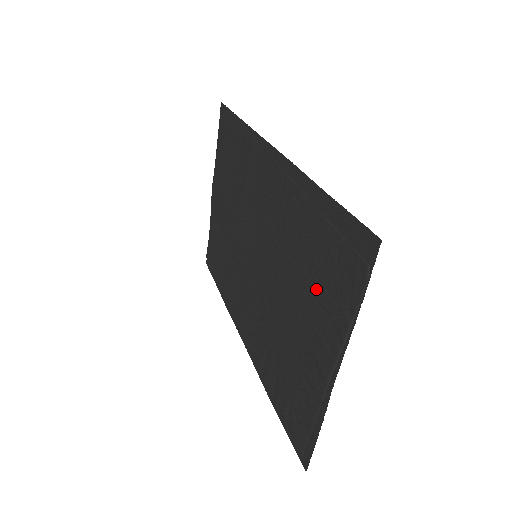
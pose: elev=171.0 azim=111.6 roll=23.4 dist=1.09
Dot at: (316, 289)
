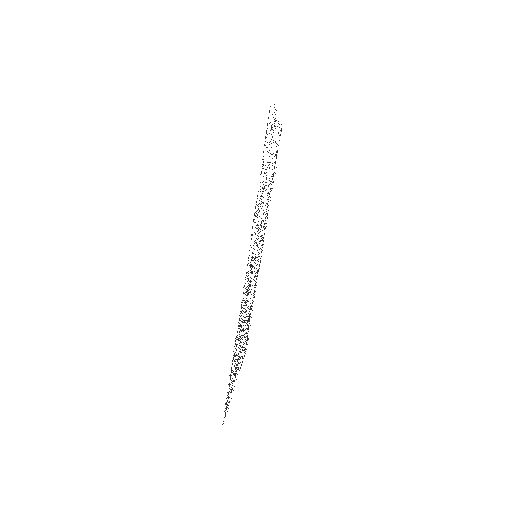
Dot at: occluded
